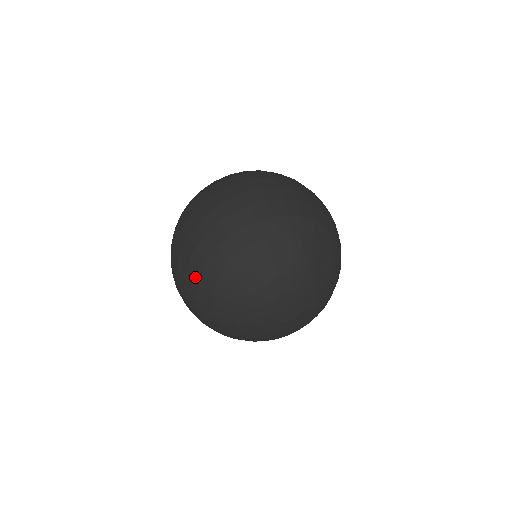
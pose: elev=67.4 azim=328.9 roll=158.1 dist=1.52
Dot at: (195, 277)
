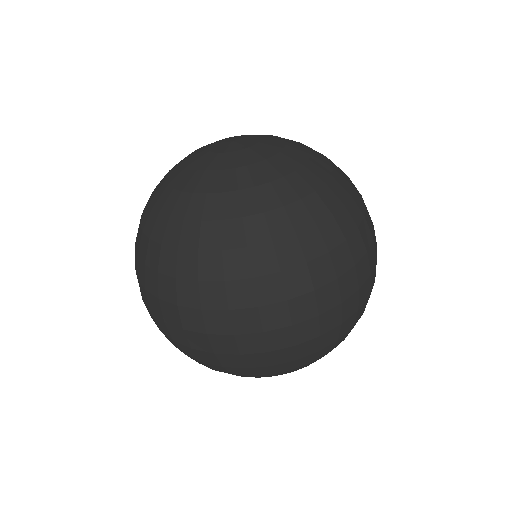
Dot at: (220, 370)
